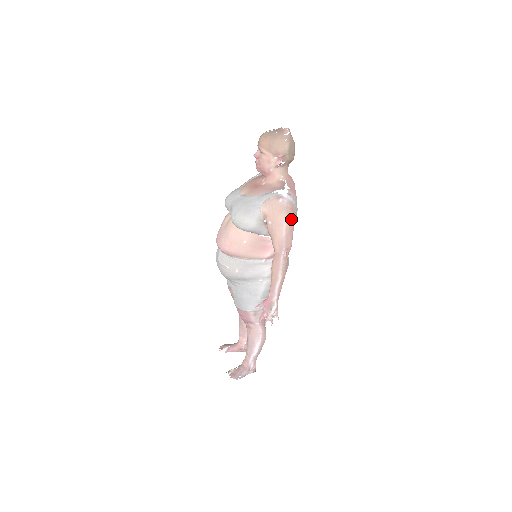
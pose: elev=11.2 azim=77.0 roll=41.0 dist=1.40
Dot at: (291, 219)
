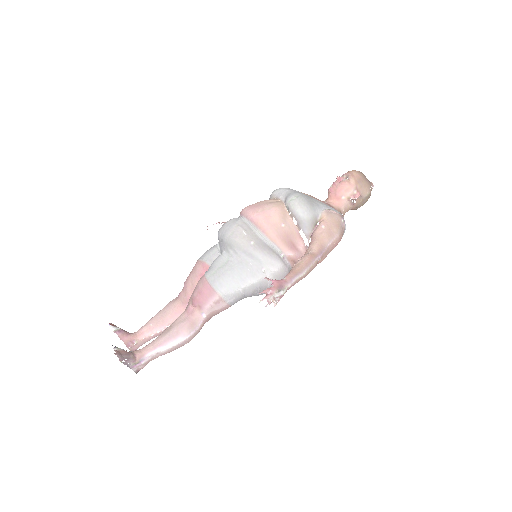
Dot at: (339, 240)
